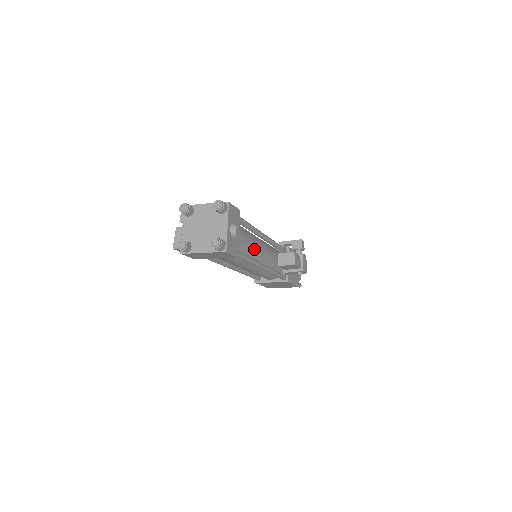
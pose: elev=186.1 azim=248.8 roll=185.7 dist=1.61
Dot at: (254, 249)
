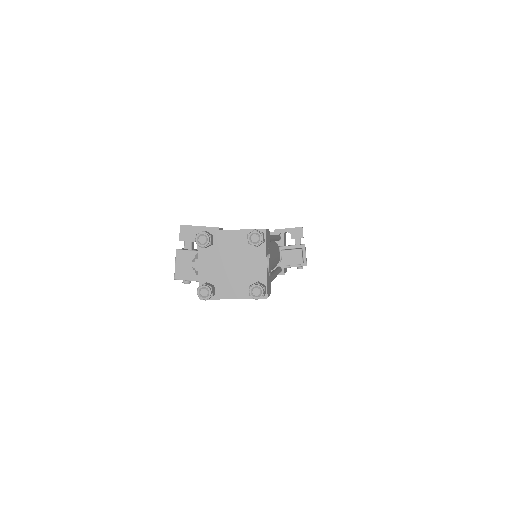
Dot at: (271, 263)
